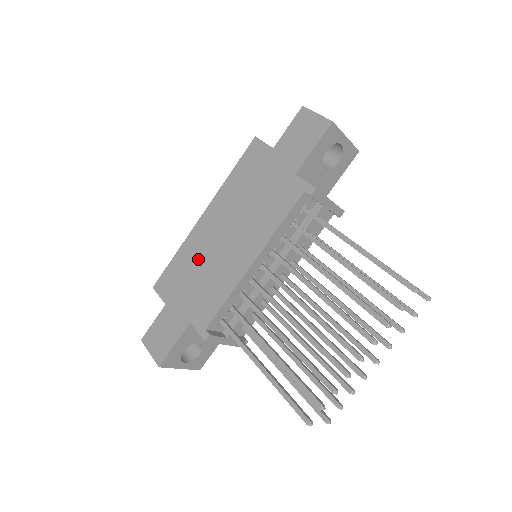
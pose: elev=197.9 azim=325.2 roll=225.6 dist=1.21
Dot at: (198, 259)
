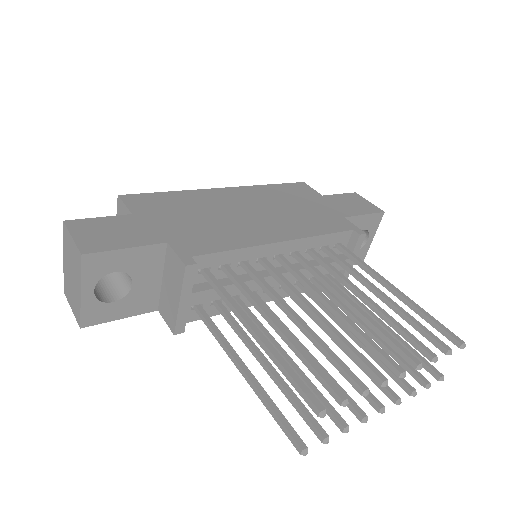
Dot at: (205, 208)
